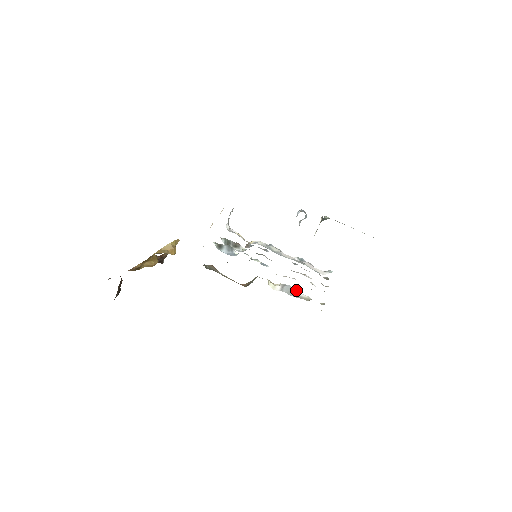
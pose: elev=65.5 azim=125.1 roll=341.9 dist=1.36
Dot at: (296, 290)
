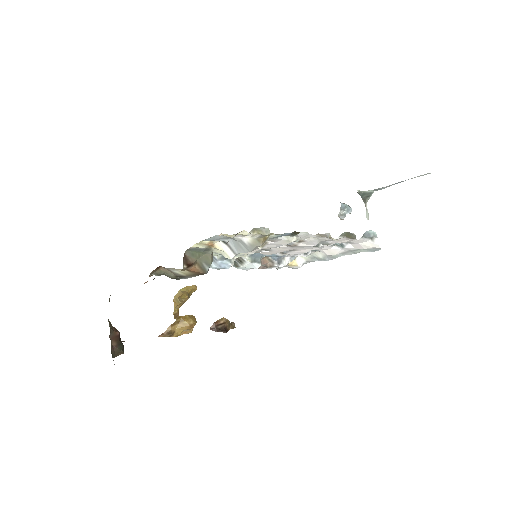
Dot at: (233, 237)
